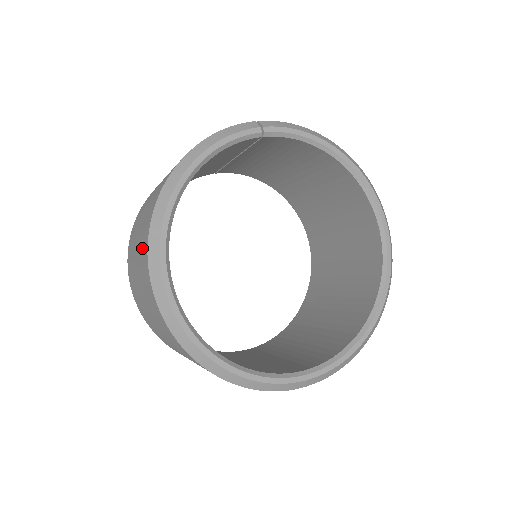
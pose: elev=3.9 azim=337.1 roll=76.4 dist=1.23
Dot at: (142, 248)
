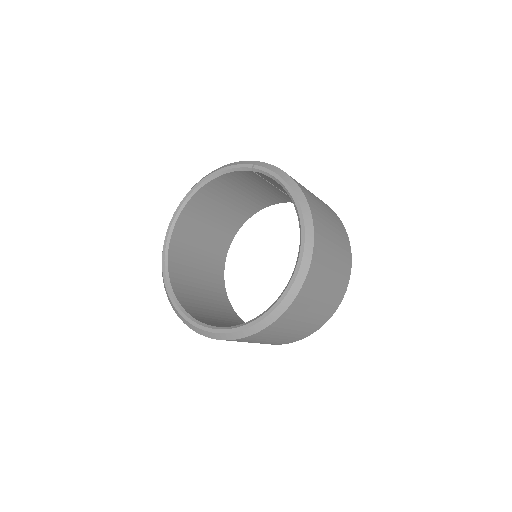
Dot at: occluded
